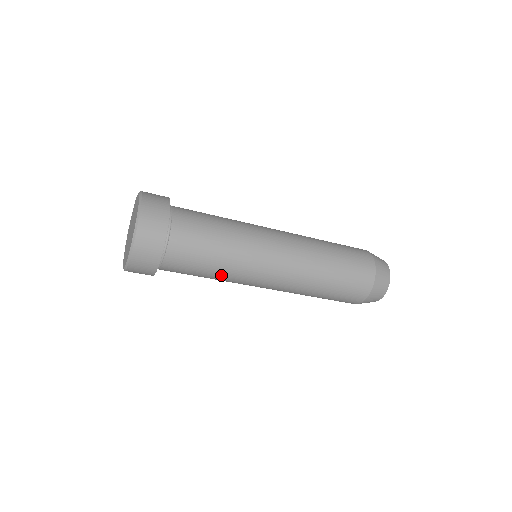
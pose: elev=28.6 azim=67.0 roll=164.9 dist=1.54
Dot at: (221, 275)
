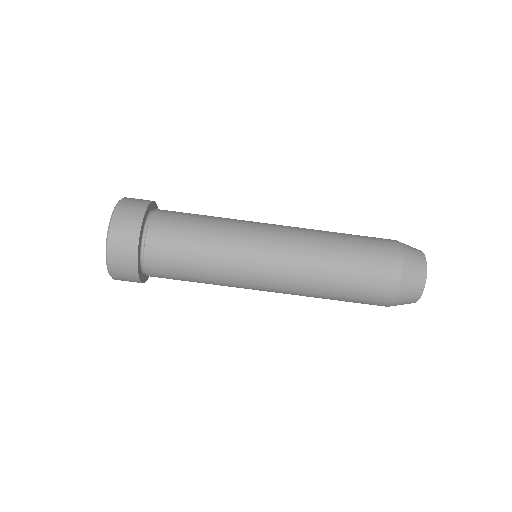
Dot at: (216, 229)
